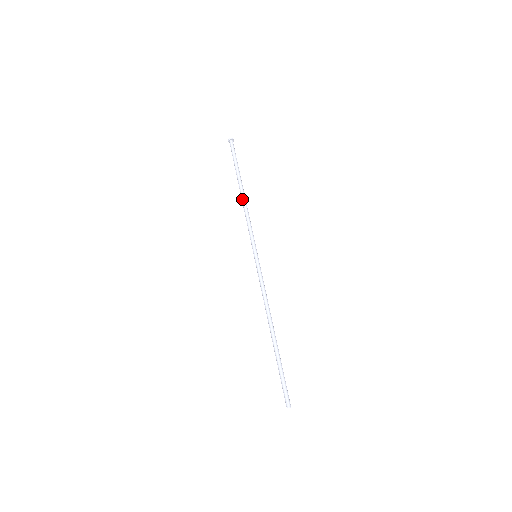
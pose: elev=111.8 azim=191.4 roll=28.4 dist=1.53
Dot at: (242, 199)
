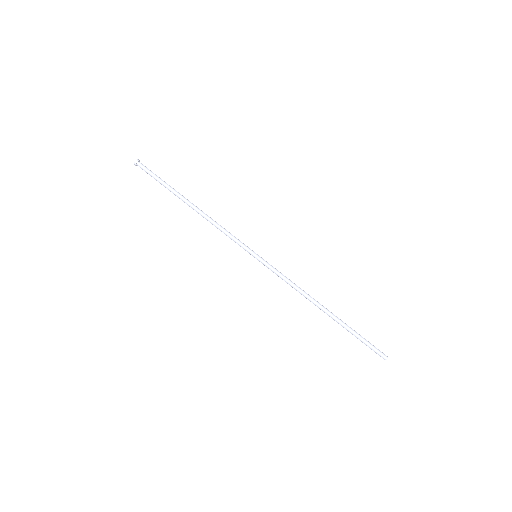
Dot at: occluded
